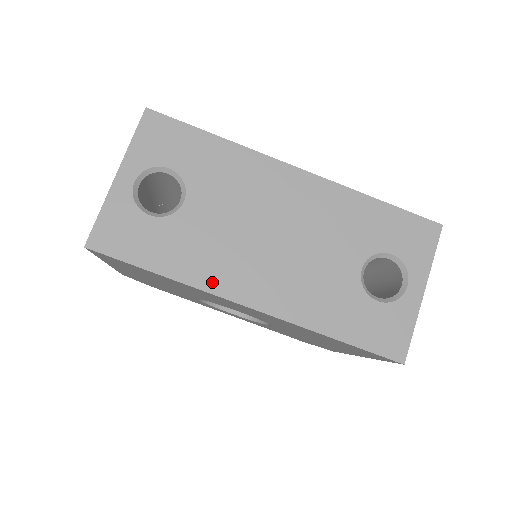
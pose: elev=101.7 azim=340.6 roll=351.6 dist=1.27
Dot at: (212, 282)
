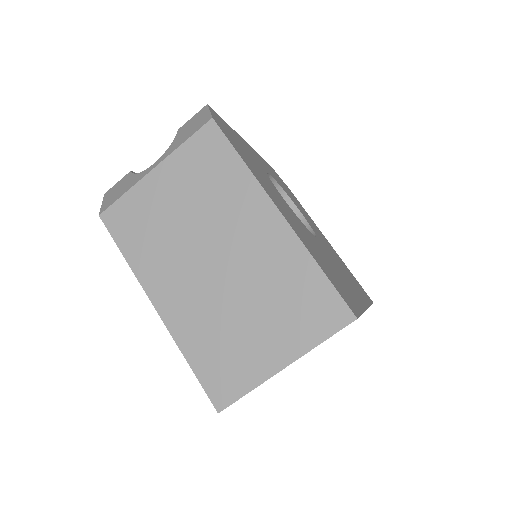
Dot at: occluded
